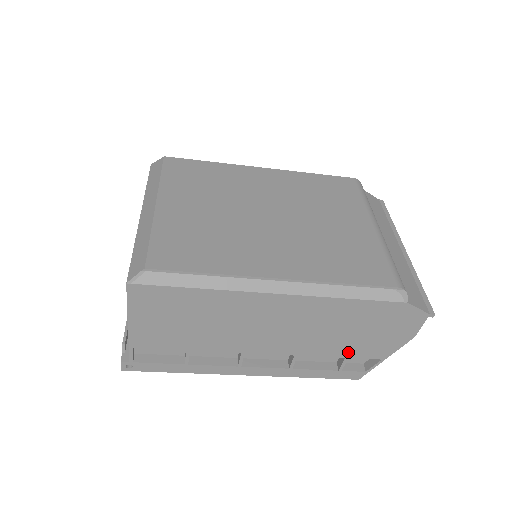
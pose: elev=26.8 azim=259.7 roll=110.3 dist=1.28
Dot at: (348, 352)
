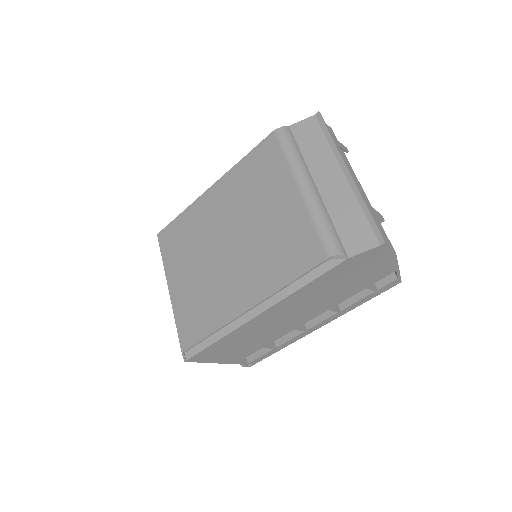
Dot at: (361, 287)
